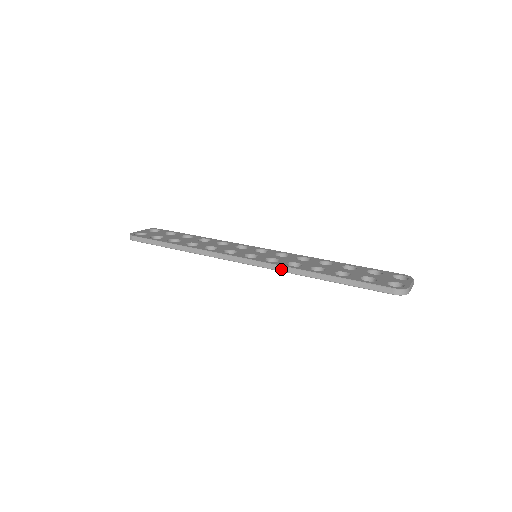
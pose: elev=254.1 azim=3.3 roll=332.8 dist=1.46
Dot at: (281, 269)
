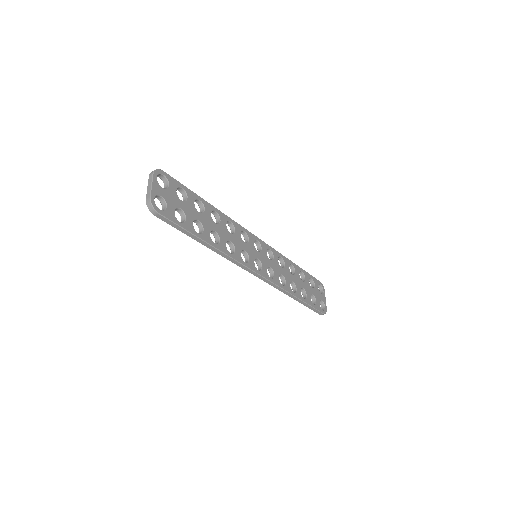
Dot at: (276, 287)
